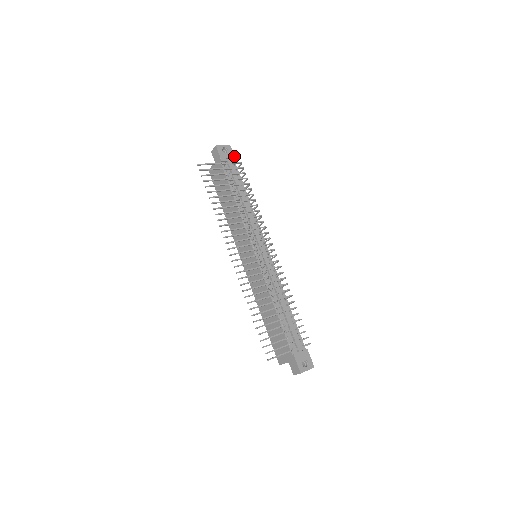
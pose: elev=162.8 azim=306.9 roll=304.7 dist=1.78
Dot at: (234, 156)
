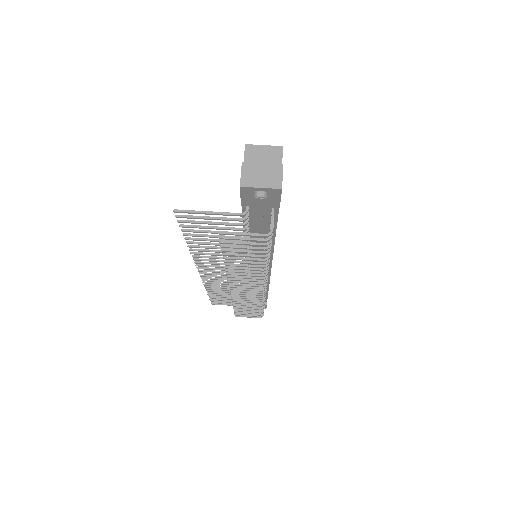
Dot at: (279, 203)
